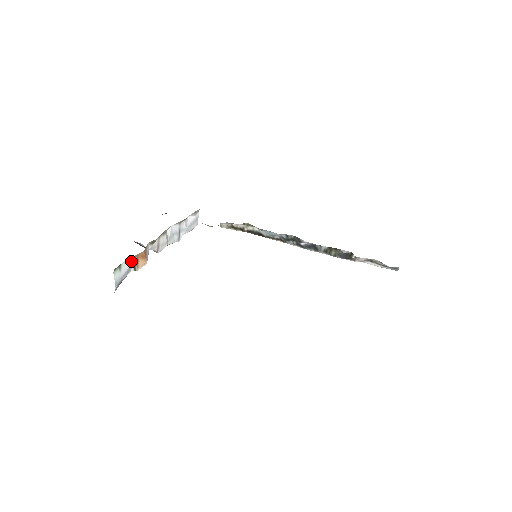
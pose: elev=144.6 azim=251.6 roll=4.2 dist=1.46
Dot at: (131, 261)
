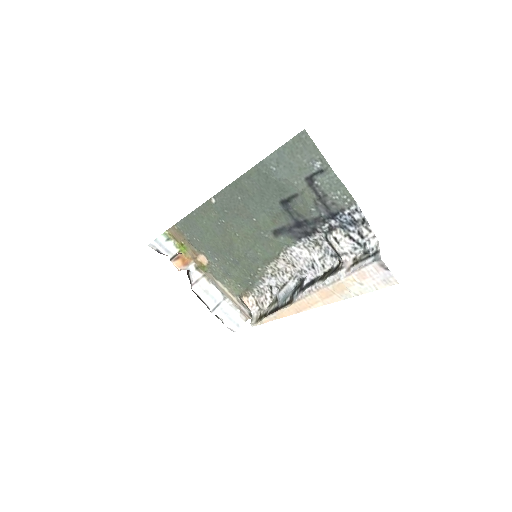
Dot at: (176, 251)
